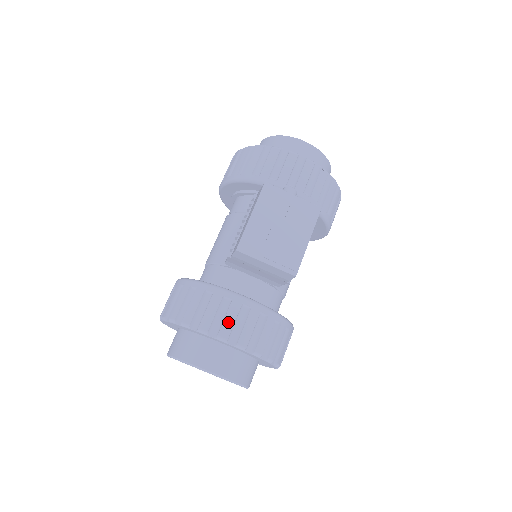
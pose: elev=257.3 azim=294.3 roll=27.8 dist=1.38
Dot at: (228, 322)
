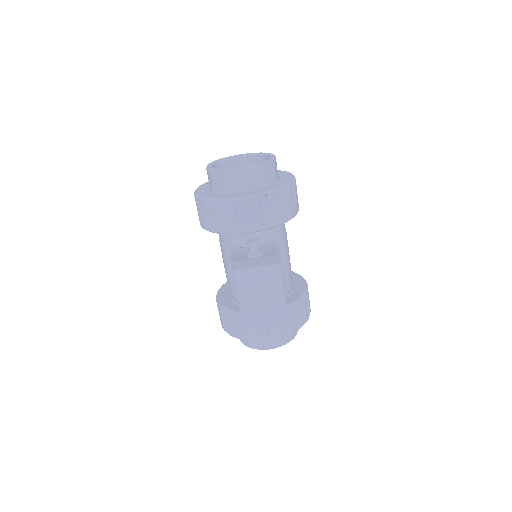
Dot at: (263, 331)
